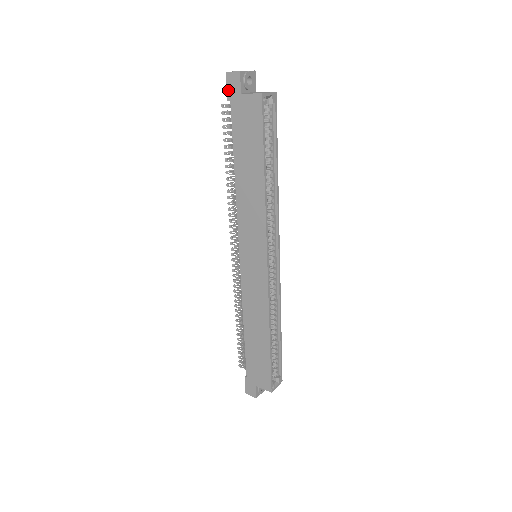
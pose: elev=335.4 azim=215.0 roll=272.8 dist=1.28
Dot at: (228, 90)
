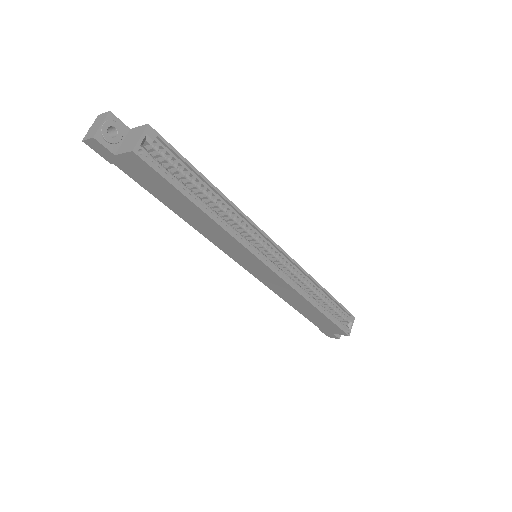
Dot at: (101, 155)
